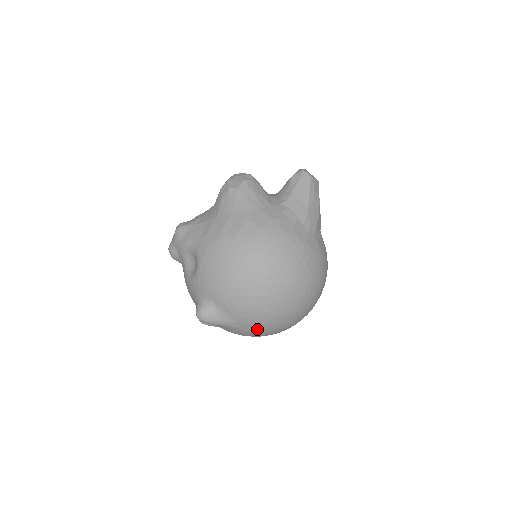
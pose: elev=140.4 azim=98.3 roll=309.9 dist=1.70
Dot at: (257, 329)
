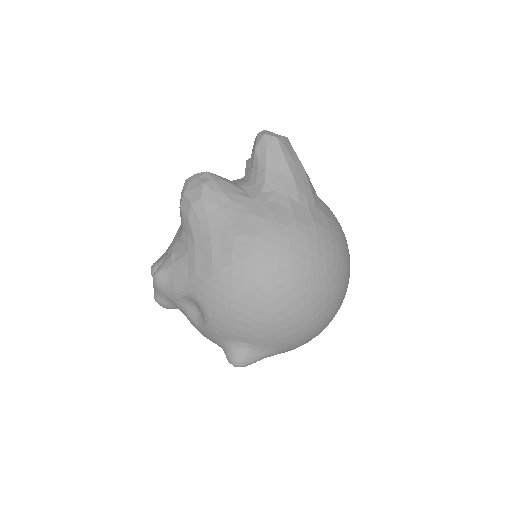
Dot at: (304, 342)
